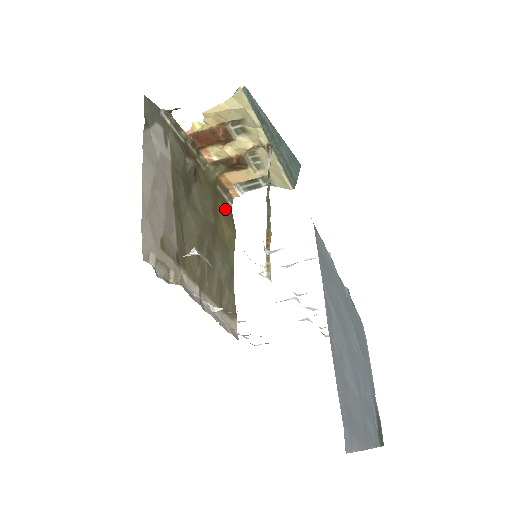
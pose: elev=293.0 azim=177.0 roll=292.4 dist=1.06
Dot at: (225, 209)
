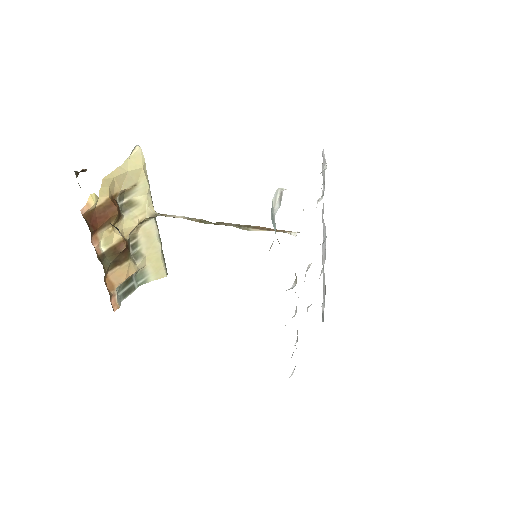
Dot at: occluded
